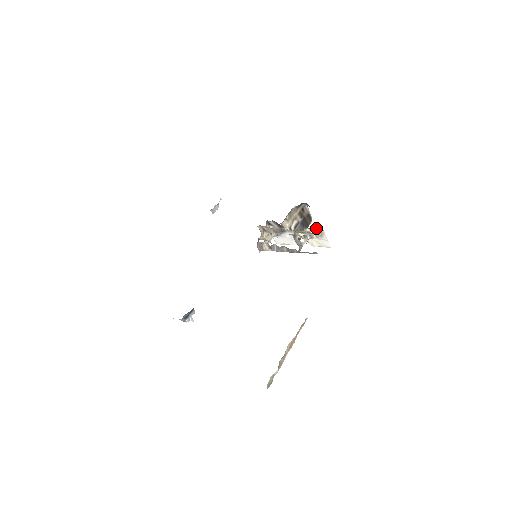
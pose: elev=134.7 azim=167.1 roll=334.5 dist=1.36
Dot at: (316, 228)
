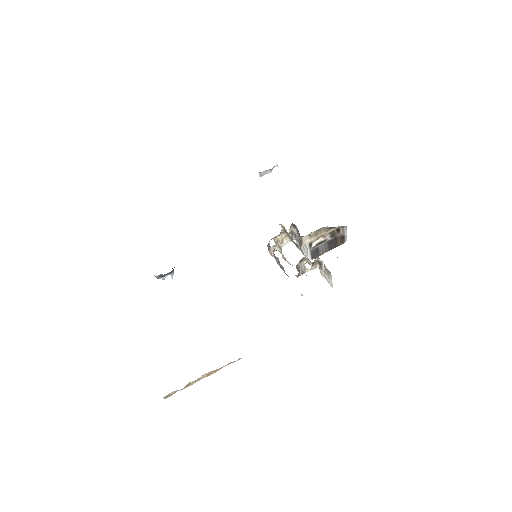
Dot at: (337, 257)
